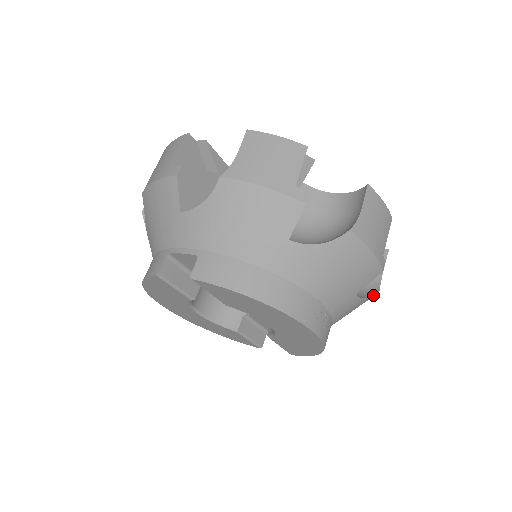
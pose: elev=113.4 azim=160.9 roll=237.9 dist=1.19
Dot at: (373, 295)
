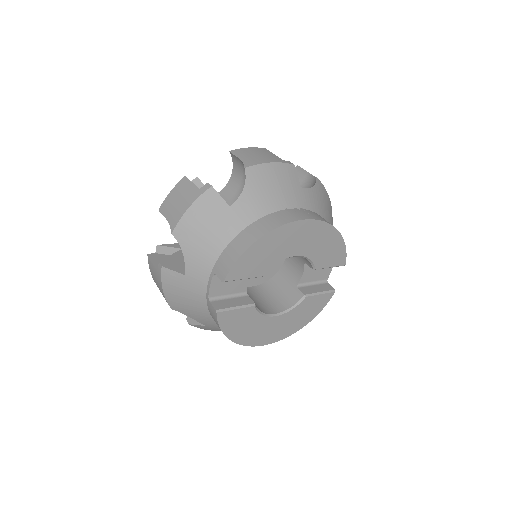
Dot at: (319, 184)
